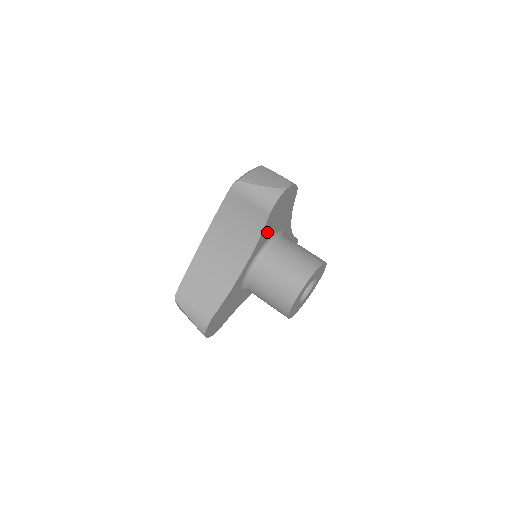
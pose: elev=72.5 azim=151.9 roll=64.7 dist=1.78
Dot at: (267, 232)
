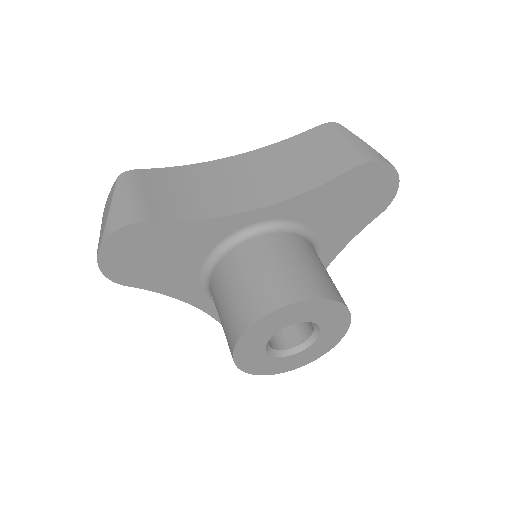
Dot at: (174, 279)
